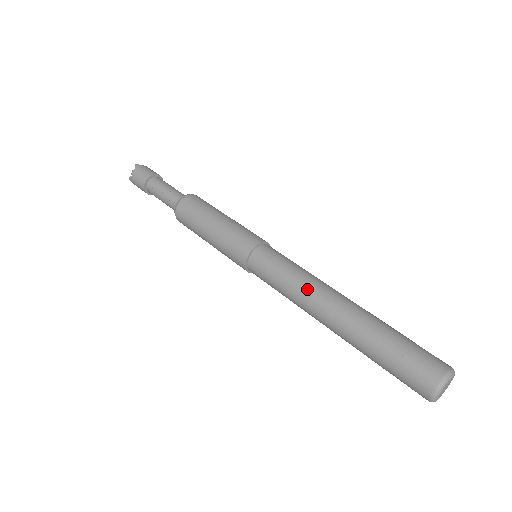
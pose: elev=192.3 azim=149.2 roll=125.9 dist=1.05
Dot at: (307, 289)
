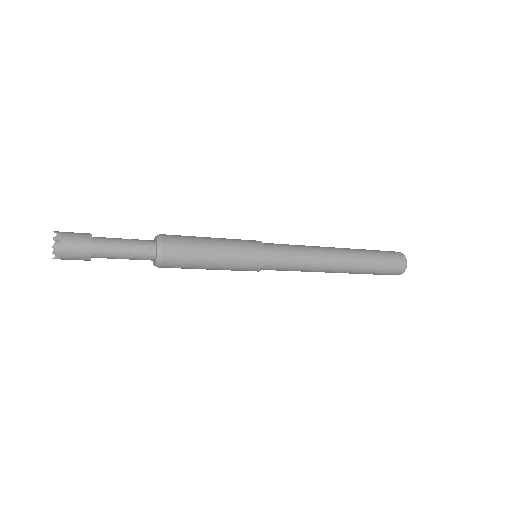
Dot at: (317, 249)
